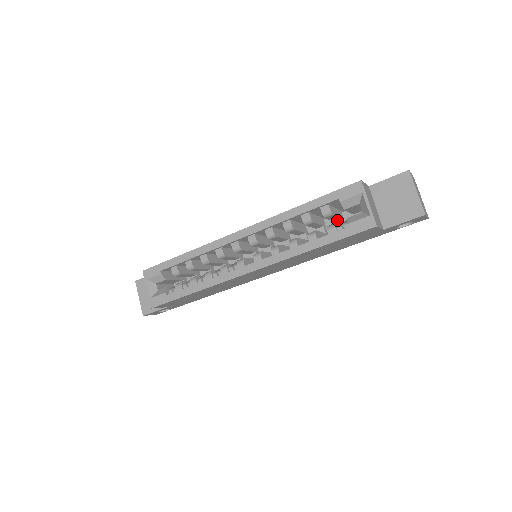
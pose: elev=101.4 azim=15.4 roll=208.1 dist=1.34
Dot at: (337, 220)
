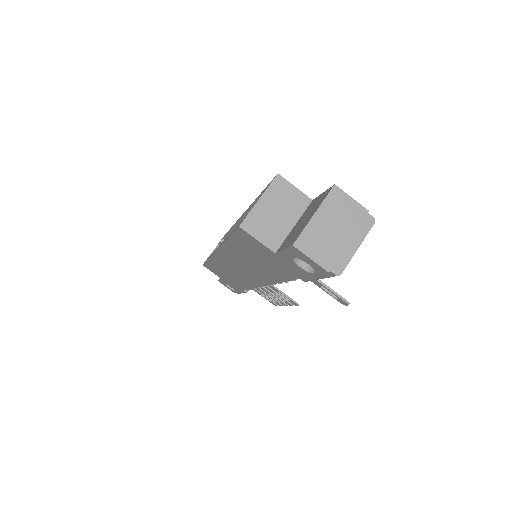
Dot at: occluded
